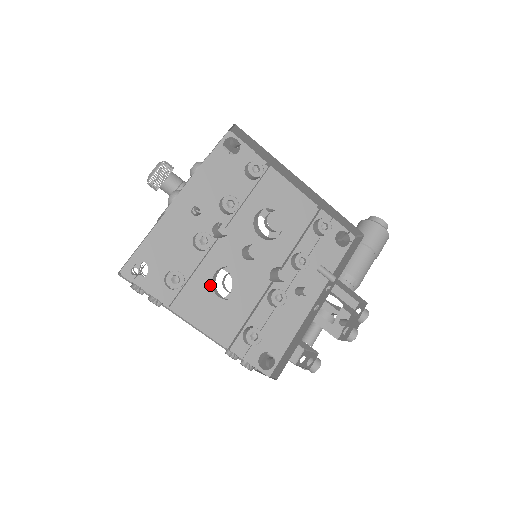
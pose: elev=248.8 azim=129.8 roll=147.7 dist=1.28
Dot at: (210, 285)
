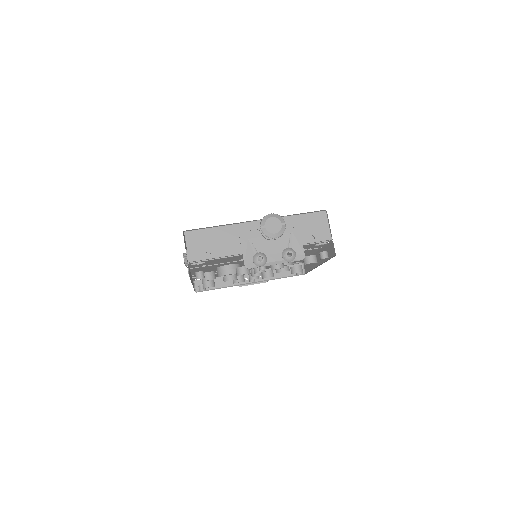
Dot at: (220, 266)
